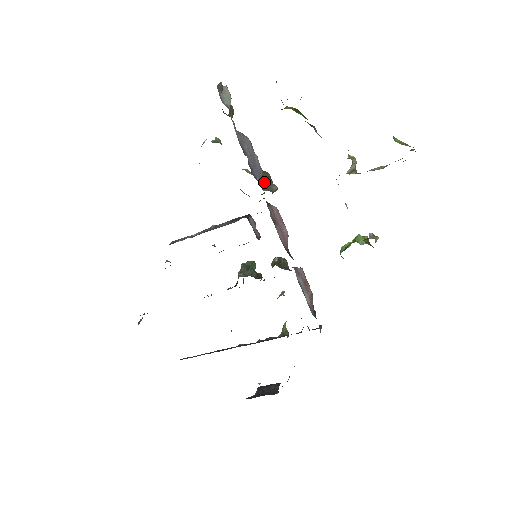
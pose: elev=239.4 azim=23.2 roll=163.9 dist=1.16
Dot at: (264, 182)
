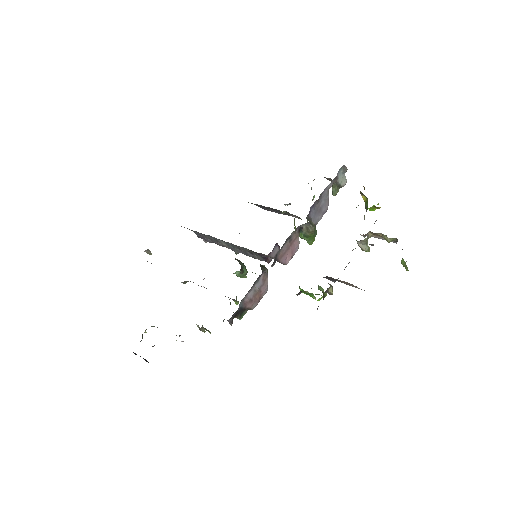
Dot at: (311, 221)
